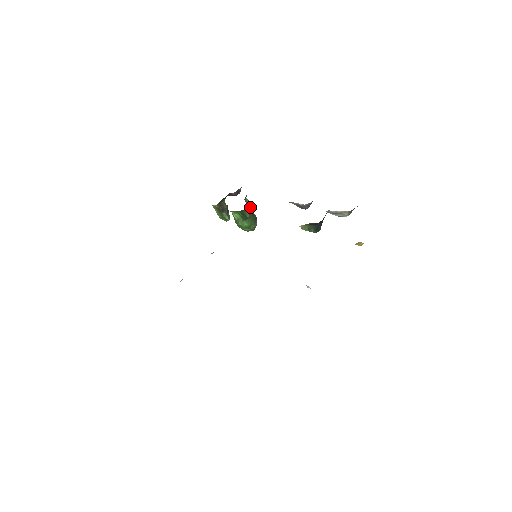
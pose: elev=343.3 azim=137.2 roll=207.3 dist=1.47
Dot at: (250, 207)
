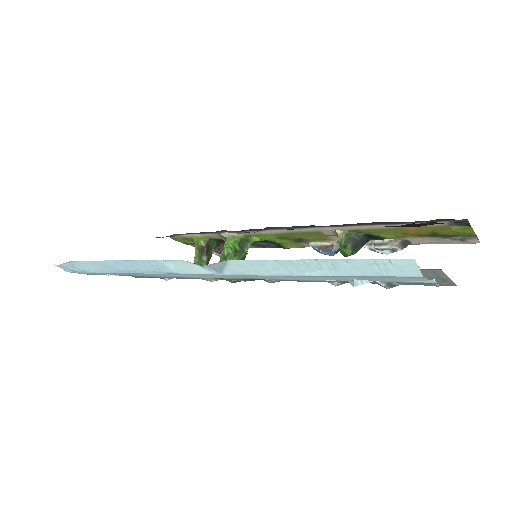
Dot at: occluded
